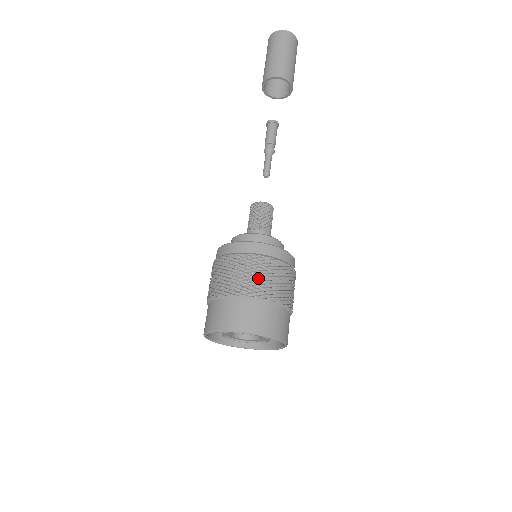
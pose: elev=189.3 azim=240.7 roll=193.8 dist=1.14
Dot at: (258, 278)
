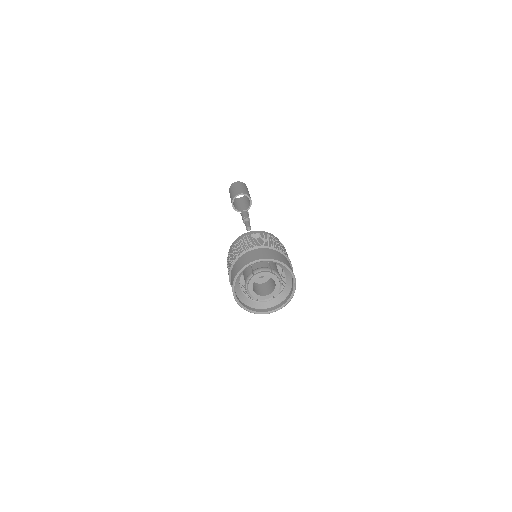
Dot at: (244, 244)
